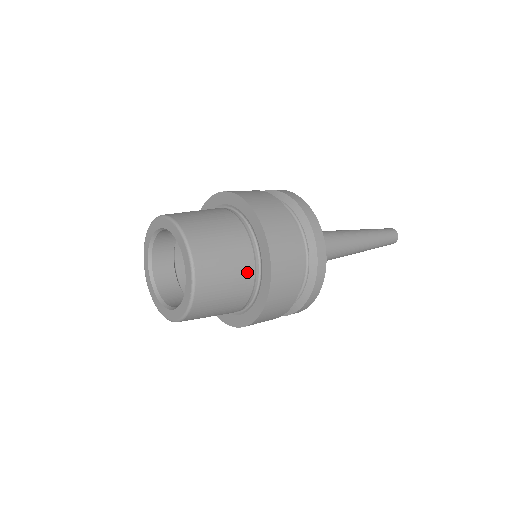
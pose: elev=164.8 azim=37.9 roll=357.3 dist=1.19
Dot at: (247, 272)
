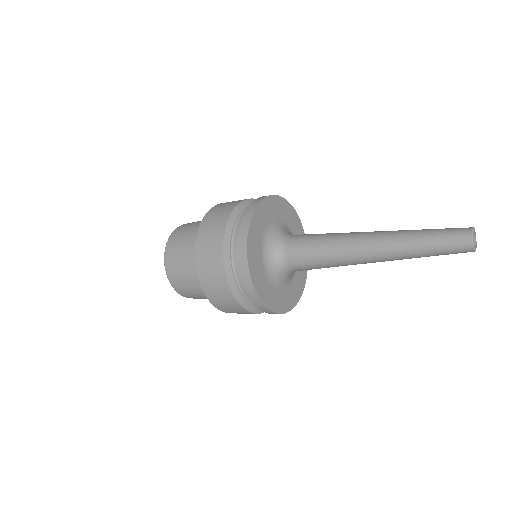
Dot at: occluded
